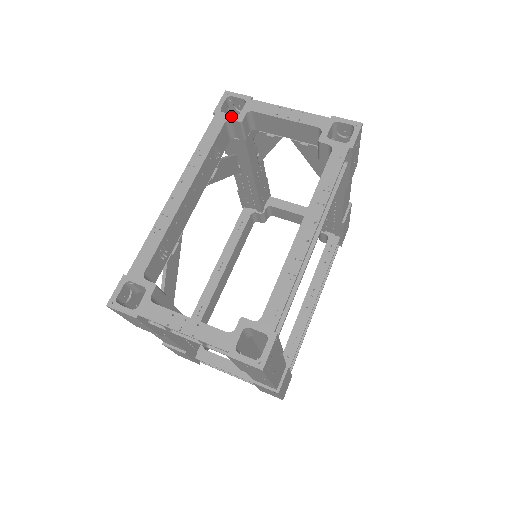
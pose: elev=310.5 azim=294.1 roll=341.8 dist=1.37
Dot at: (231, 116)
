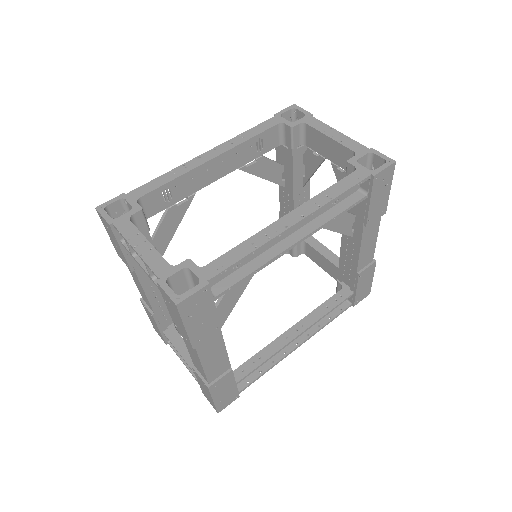
Dot at: (286, 121)
